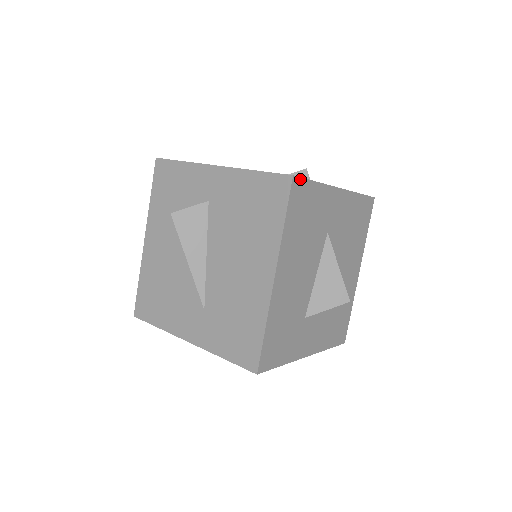
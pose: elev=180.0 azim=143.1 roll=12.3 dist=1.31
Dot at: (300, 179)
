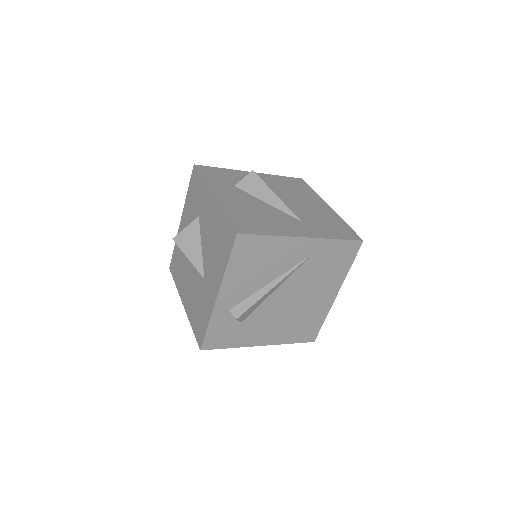
Dot at: occluded
